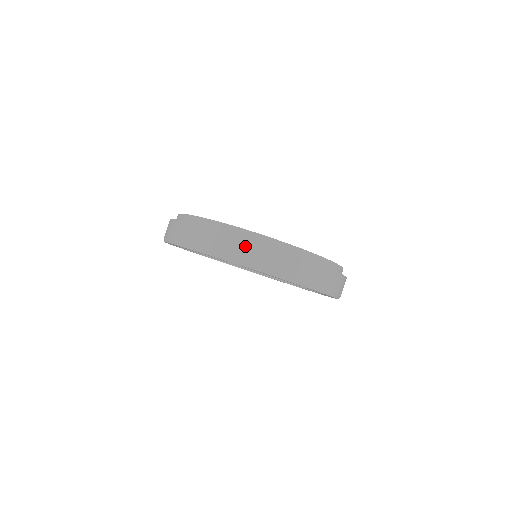
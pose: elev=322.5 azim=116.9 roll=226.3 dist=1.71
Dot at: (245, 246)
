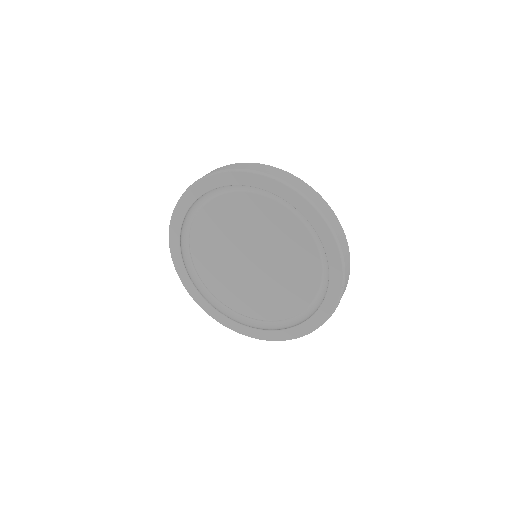
Dot at: (248, 165)
